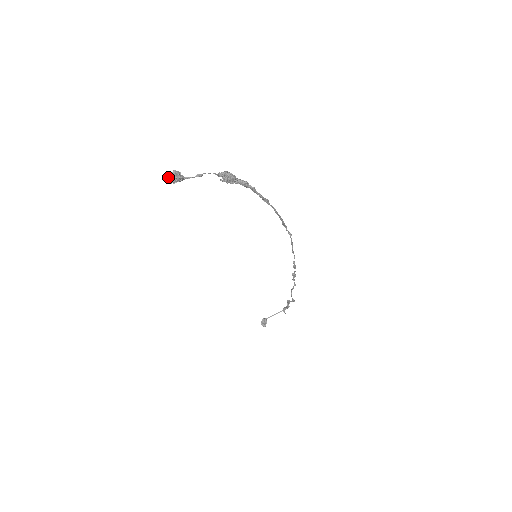
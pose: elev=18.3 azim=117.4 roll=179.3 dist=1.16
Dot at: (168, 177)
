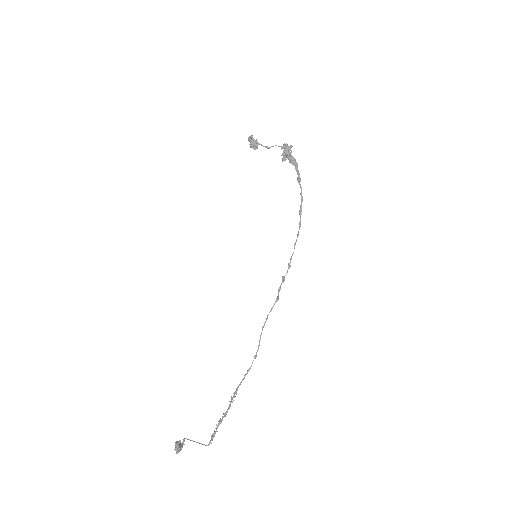
Dot at: occluded
